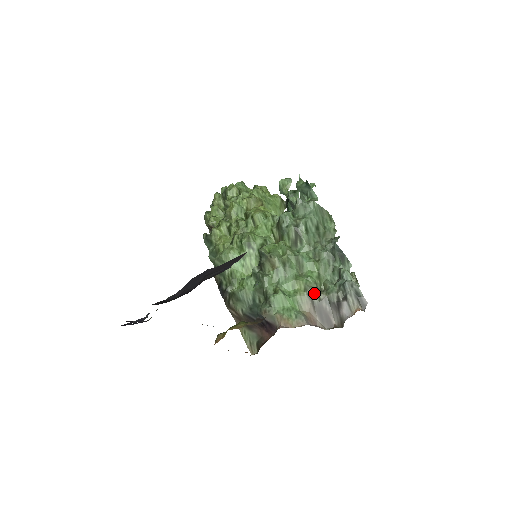
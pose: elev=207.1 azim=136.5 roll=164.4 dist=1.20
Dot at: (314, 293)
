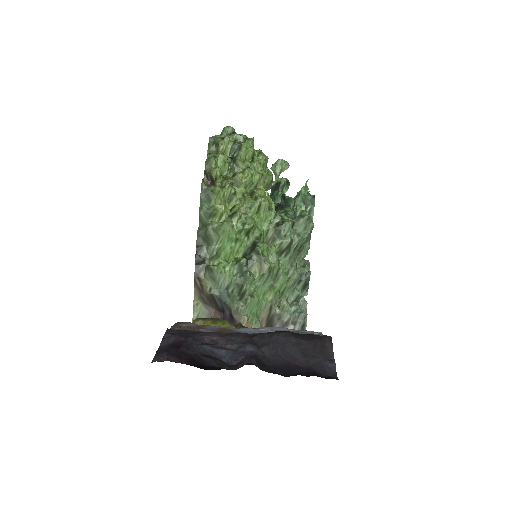
Dot at: (275, 306)
